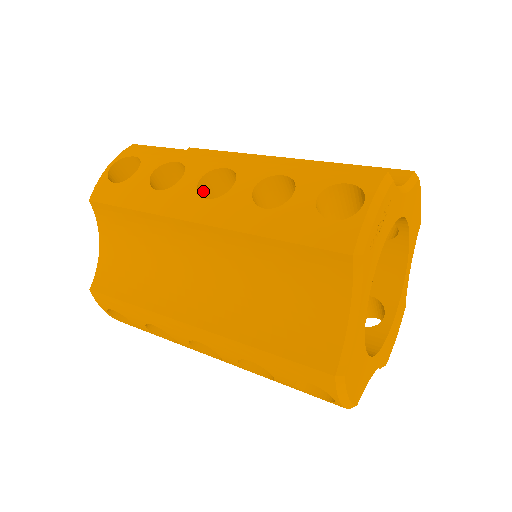
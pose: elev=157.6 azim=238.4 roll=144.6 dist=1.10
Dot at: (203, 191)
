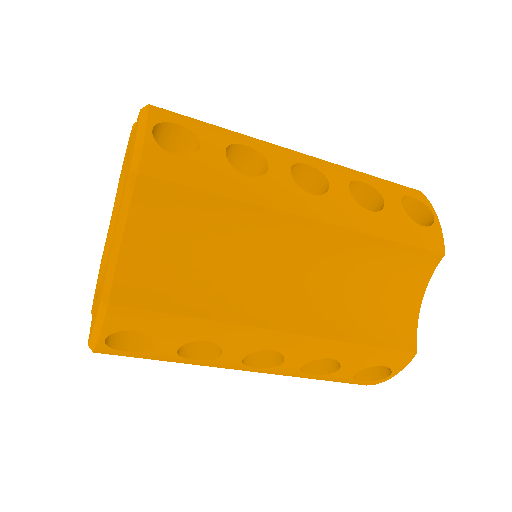
Dot at: occluded
